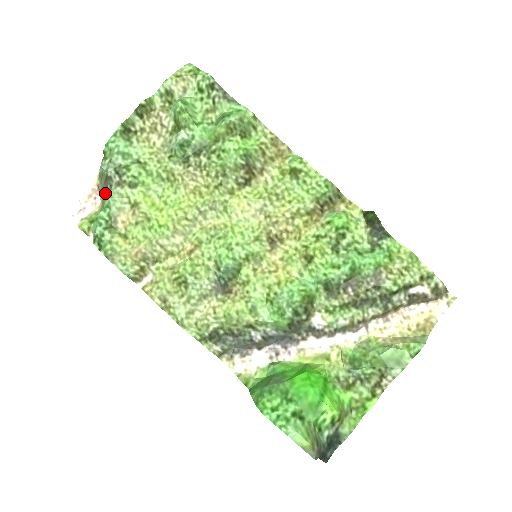
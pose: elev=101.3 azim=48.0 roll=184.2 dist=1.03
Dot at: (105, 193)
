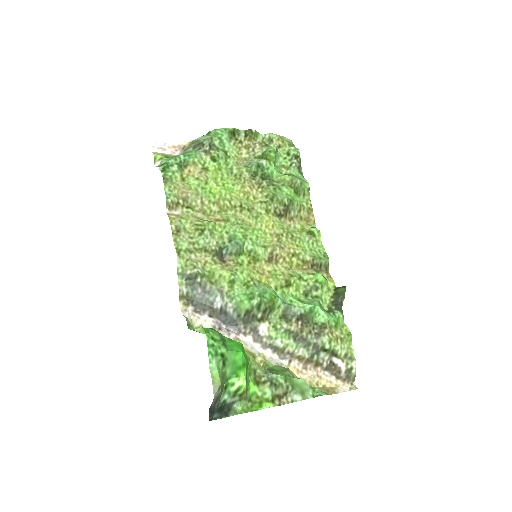
Dot at: (192, 149)
